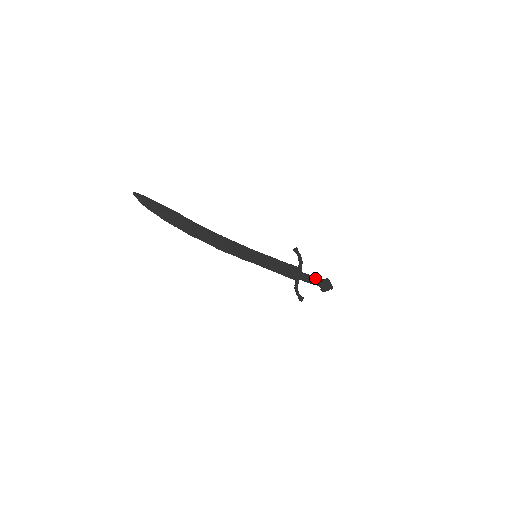
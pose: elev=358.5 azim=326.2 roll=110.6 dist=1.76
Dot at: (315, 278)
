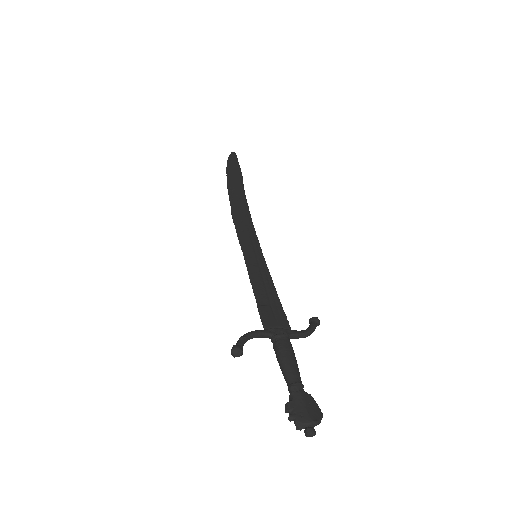
Dot at: (298, 368)
